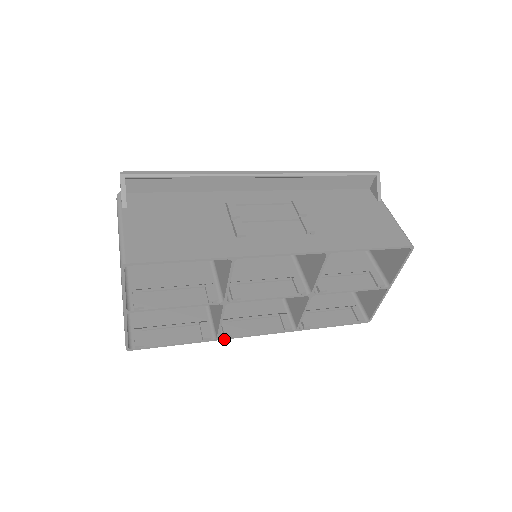
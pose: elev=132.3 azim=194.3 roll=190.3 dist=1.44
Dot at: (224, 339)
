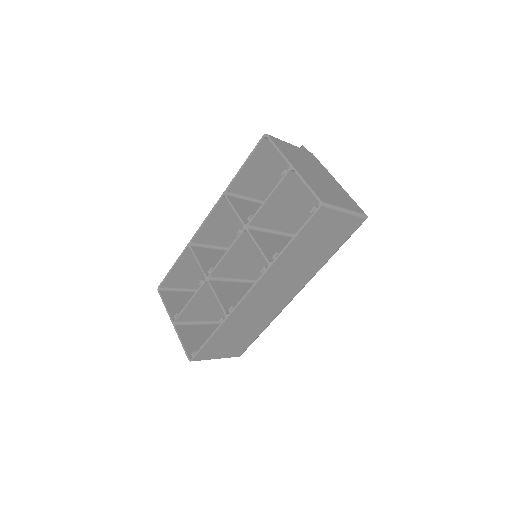
Dot at: (231, 314)
